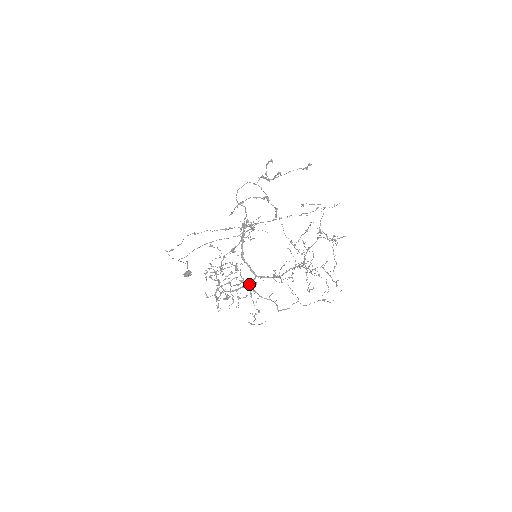
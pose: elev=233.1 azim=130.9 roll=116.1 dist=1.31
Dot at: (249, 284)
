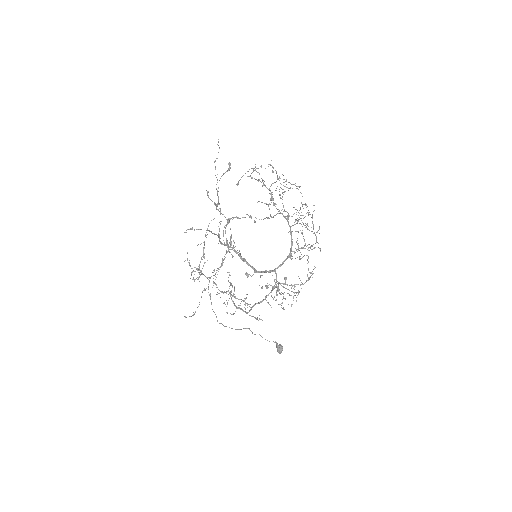
Dot at: (278, 283)
